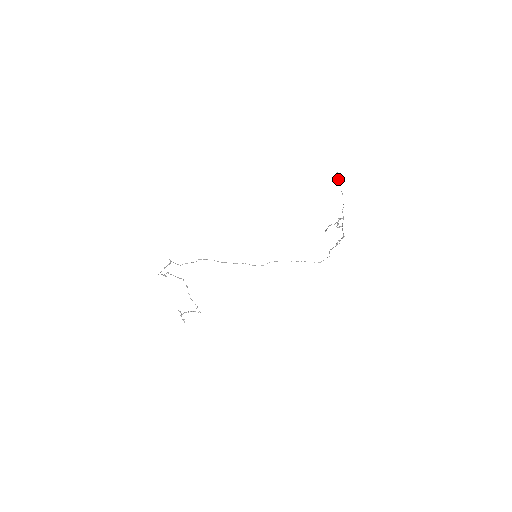
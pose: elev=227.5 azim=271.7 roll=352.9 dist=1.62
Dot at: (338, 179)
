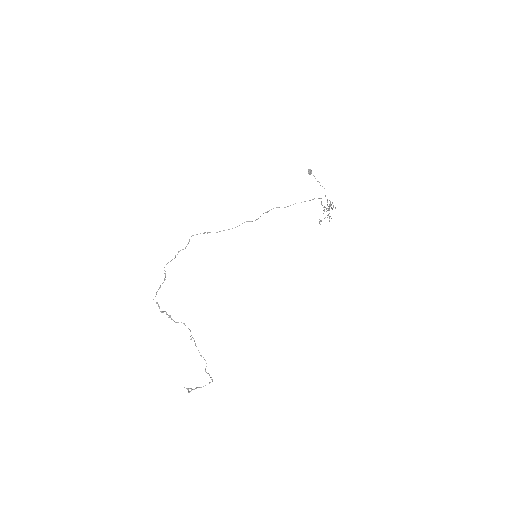
Dot at: (310, 172)
